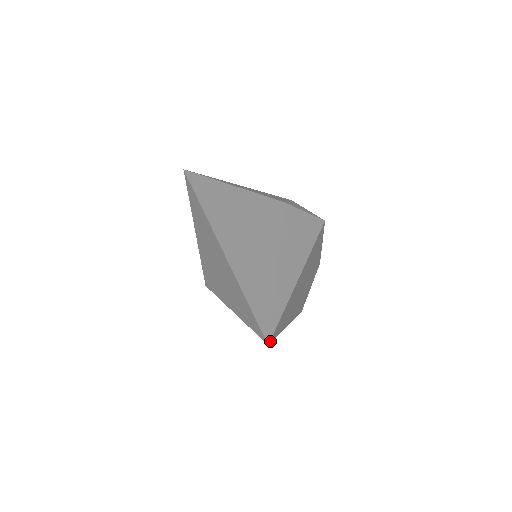
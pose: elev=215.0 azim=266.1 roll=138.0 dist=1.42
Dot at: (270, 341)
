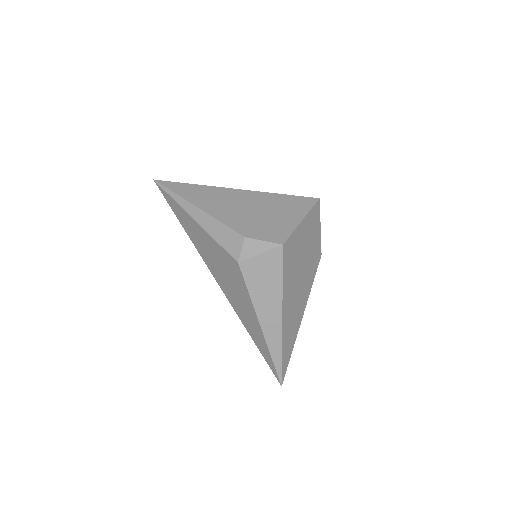
Dot at: (282, 382)
